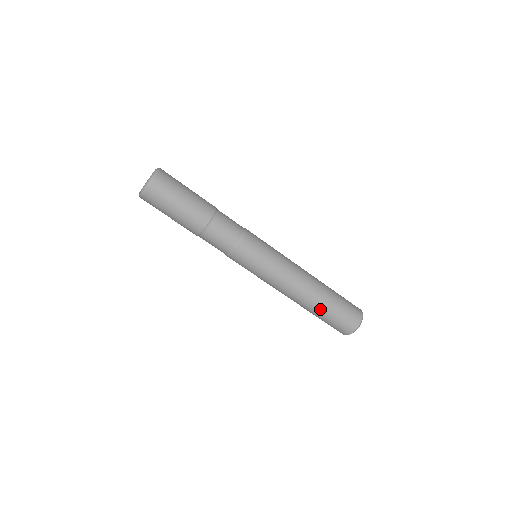
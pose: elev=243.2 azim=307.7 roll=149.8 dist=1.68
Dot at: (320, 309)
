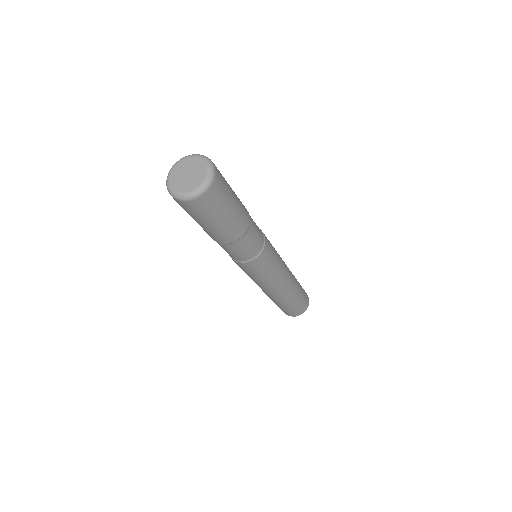
Dot at: (284, 303)
